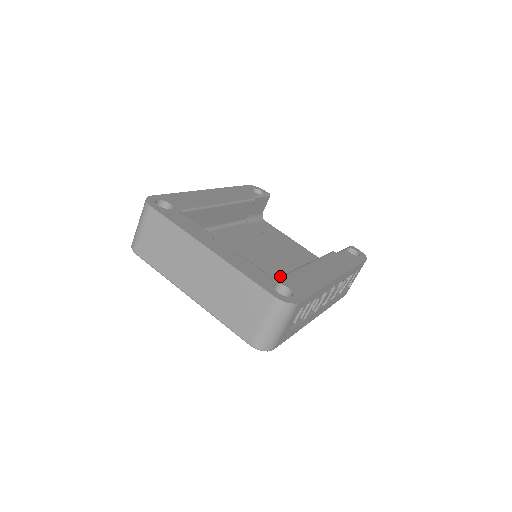
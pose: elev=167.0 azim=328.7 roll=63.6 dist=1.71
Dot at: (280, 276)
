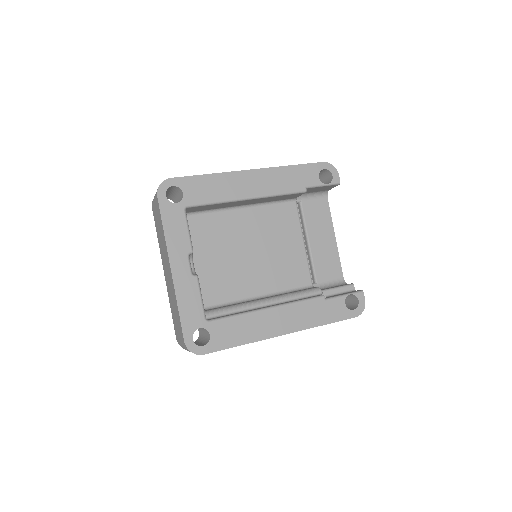
Dot at: (259, 288)
